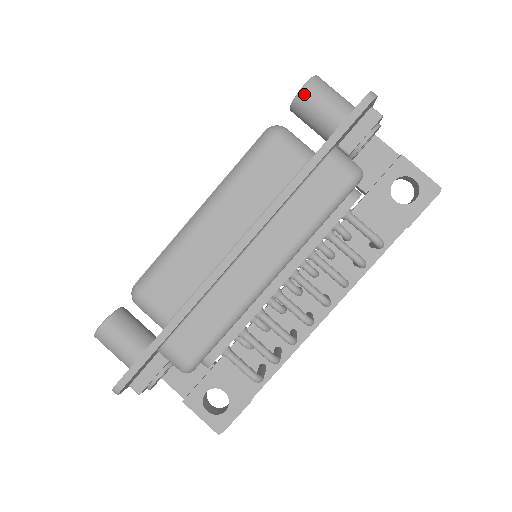
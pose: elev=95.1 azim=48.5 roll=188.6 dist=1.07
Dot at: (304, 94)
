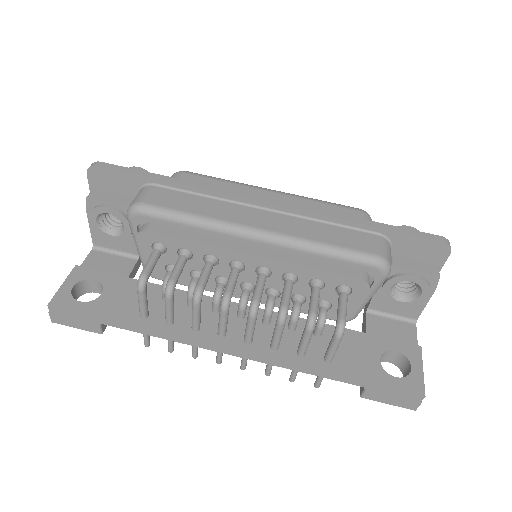
Dot at: occluded
